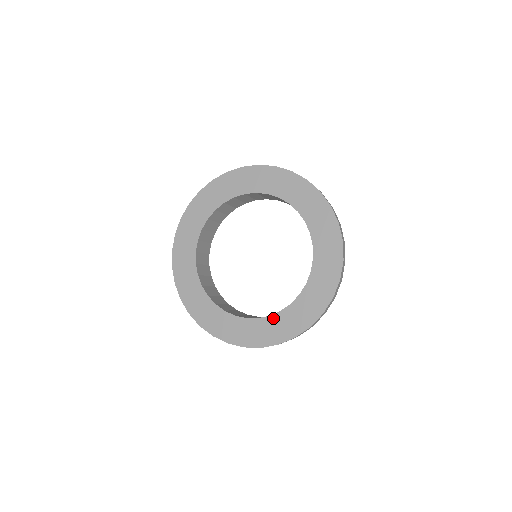
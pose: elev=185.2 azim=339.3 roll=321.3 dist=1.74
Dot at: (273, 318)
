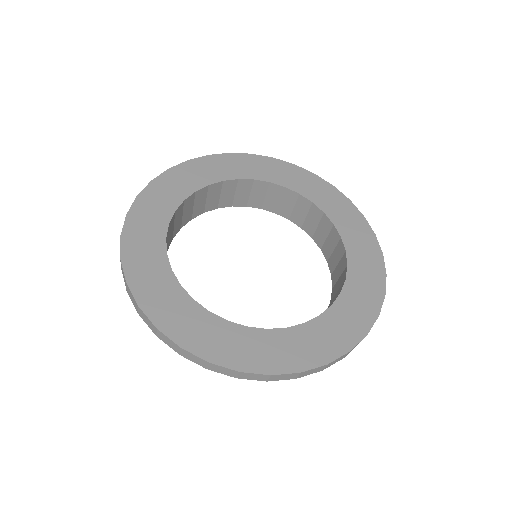
Dot at: (272, 334)
